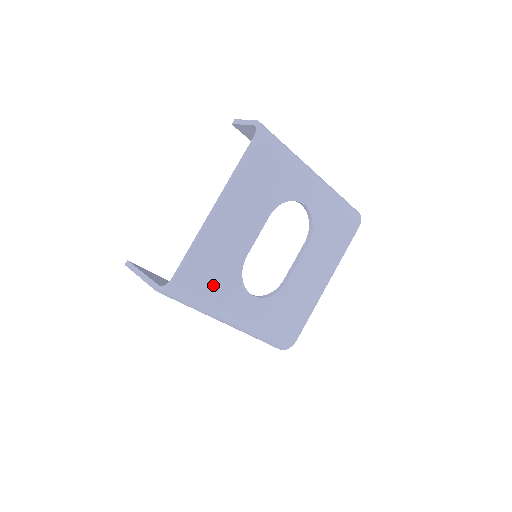
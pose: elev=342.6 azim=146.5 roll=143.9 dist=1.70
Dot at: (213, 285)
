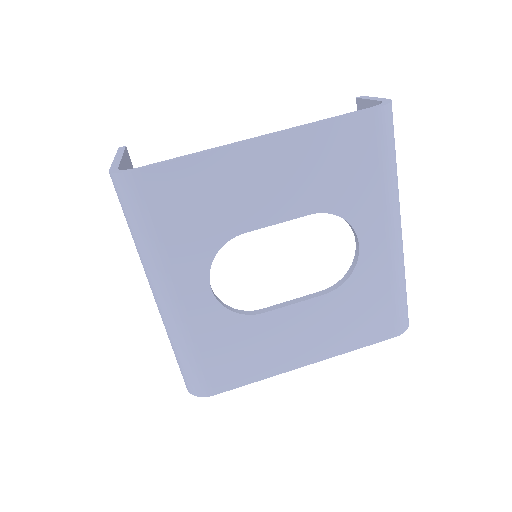
Dot at: (176, 225)
